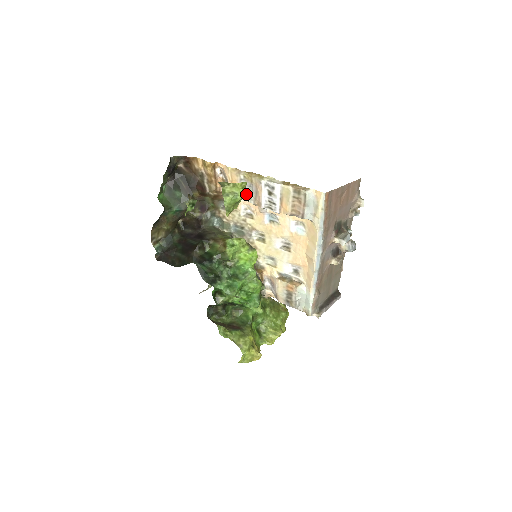
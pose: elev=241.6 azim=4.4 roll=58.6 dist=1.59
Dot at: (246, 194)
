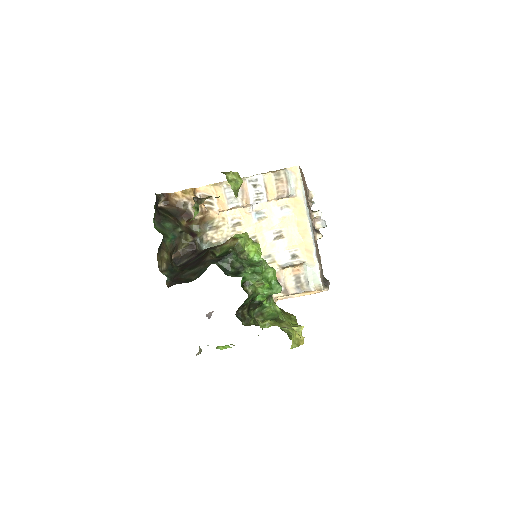
Dot at: occluded
